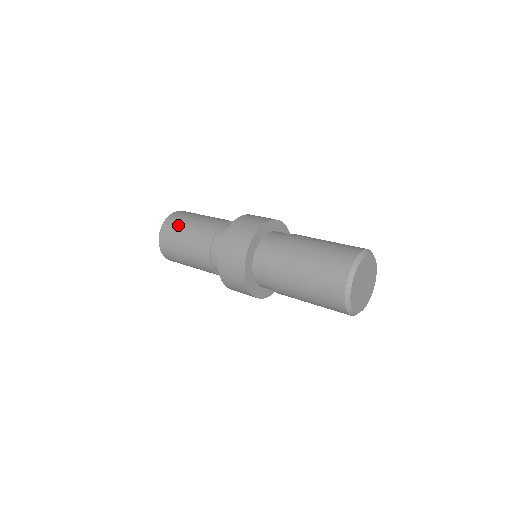
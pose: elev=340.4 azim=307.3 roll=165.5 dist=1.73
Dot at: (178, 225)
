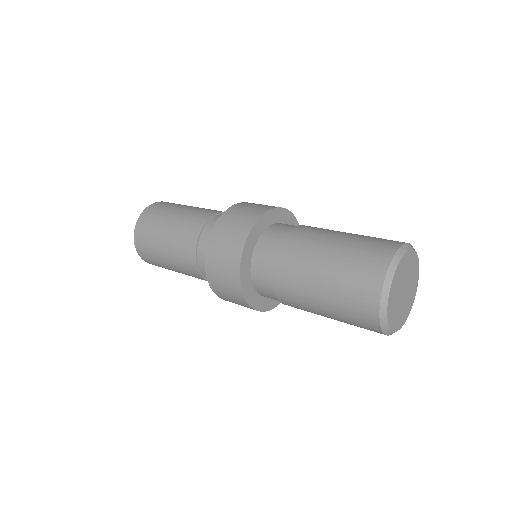
Dot at: (151, 238)
